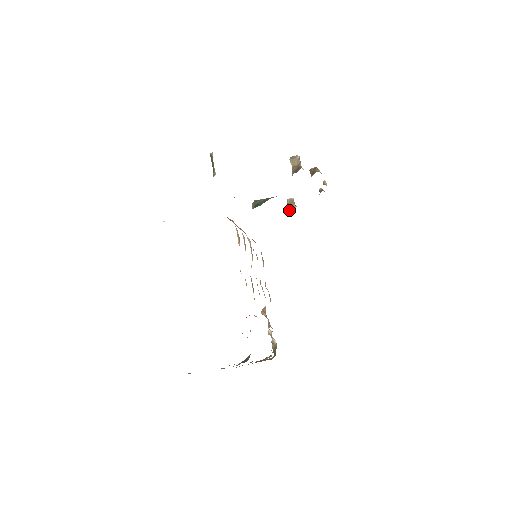
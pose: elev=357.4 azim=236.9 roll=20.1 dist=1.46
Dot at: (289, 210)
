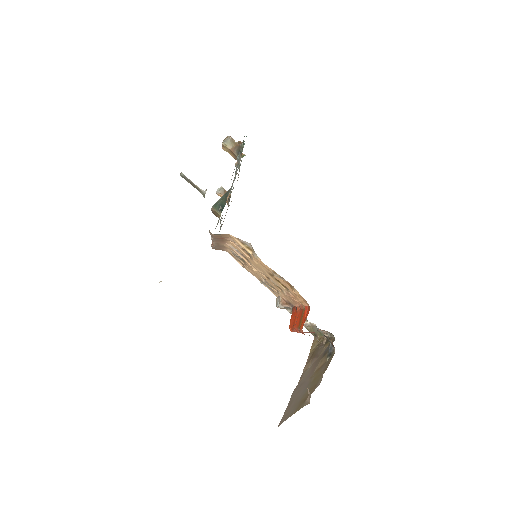
Dot at: (227, 200)
